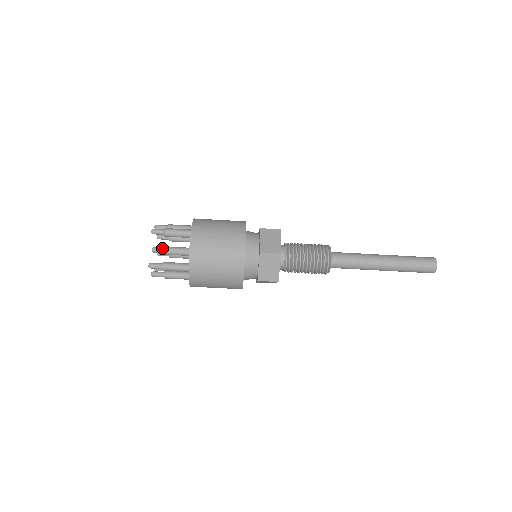
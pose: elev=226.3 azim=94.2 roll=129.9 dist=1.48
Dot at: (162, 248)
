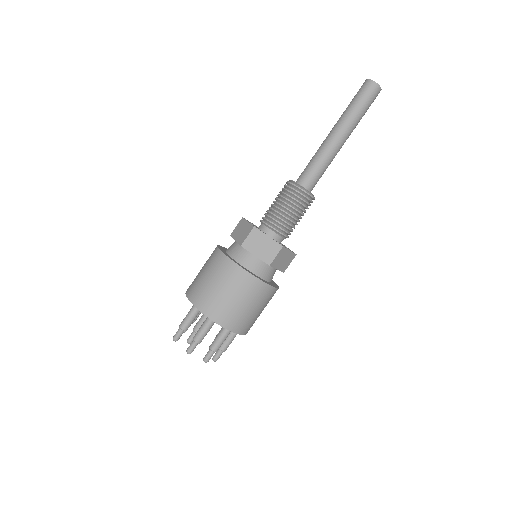
Dot at: (193, 333)
